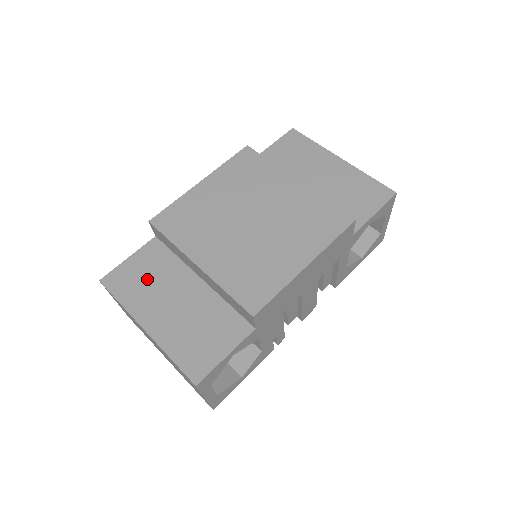
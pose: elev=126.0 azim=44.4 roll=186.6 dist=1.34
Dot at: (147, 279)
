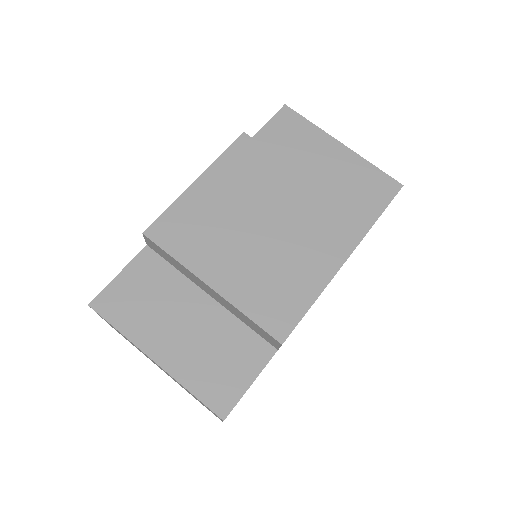
Dot at: (146, 300)
